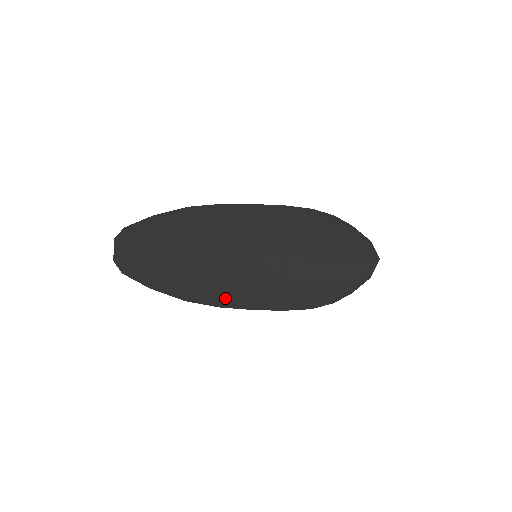
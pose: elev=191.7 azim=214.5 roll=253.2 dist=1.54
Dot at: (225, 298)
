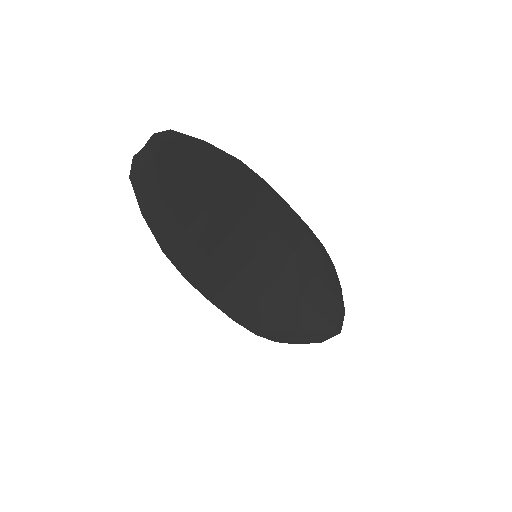
Dot at: (199, 275)
